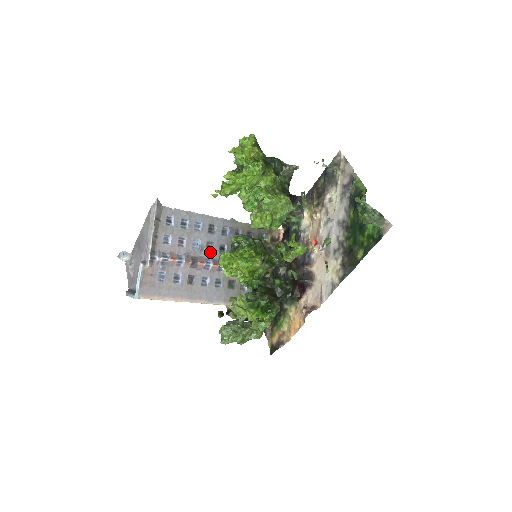
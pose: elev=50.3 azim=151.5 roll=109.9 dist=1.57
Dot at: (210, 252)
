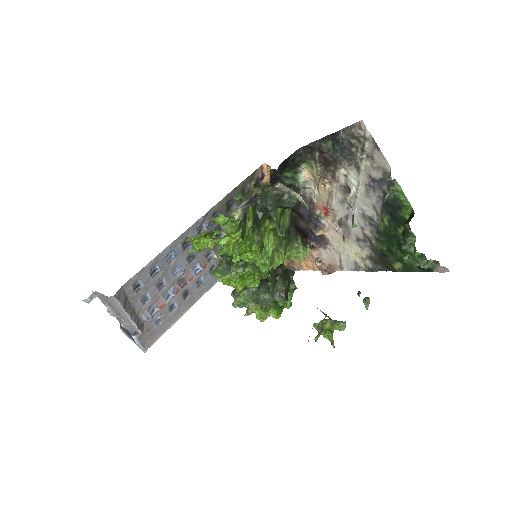
Dot at: (194, 260)
